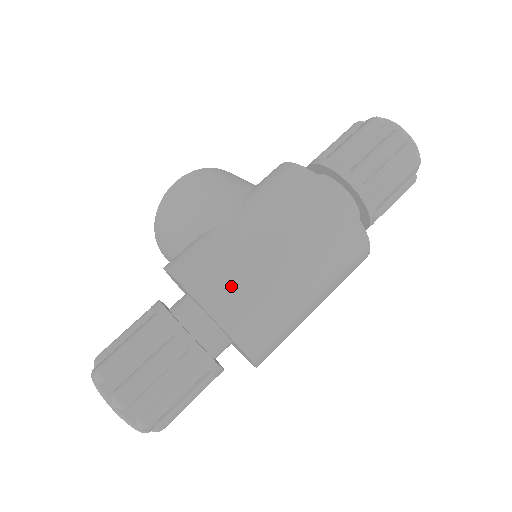
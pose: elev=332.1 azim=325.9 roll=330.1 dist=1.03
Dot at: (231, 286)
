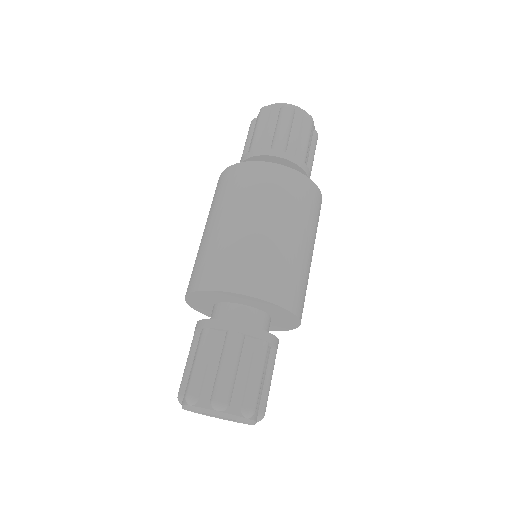
Dot at: (203, 265)
